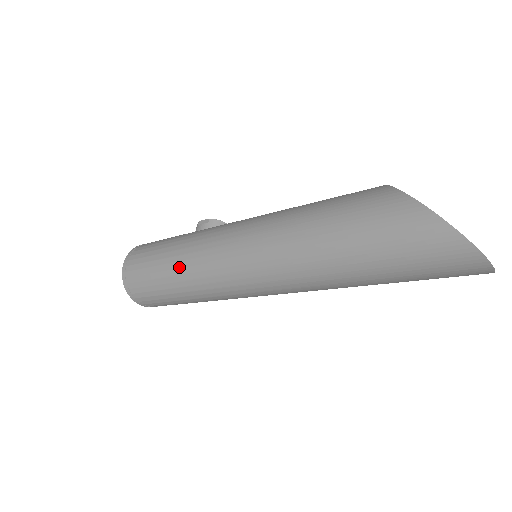
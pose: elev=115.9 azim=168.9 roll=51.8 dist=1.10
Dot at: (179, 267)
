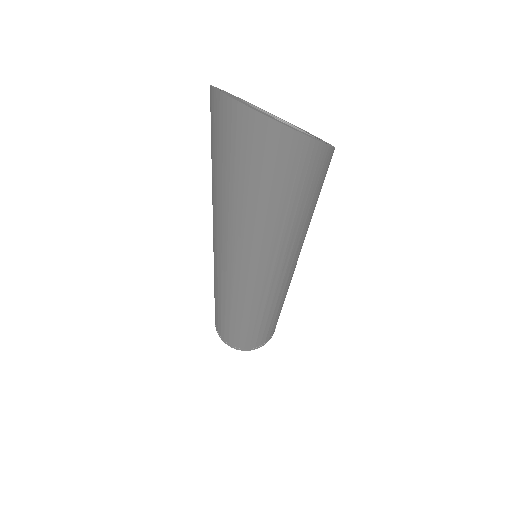
Dot at: occluded
